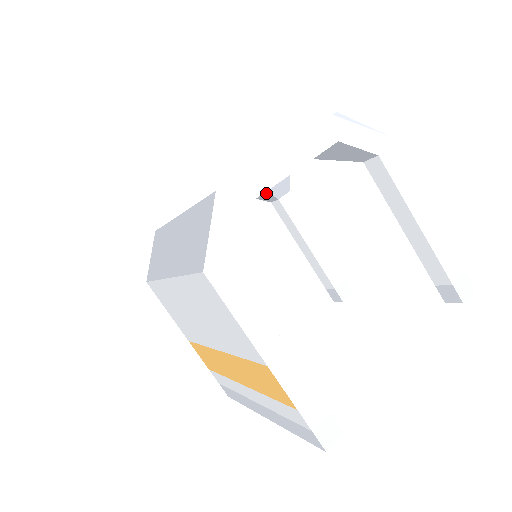
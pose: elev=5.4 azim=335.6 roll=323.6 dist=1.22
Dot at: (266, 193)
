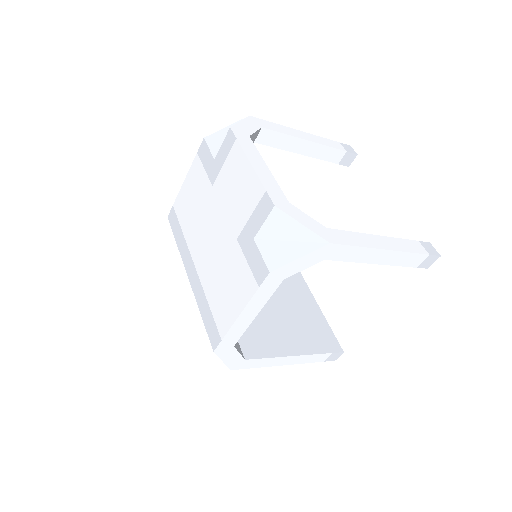
Dot at: occluded
